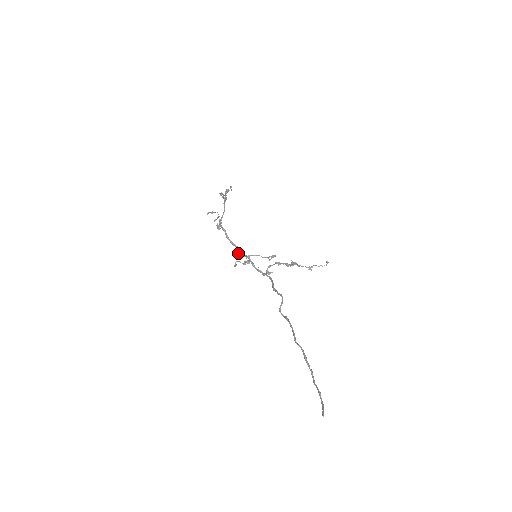
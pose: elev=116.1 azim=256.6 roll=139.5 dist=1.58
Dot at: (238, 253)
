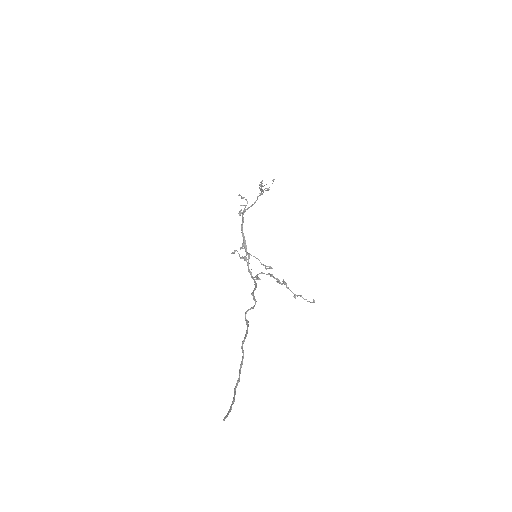
Dot at: (242, 246)
